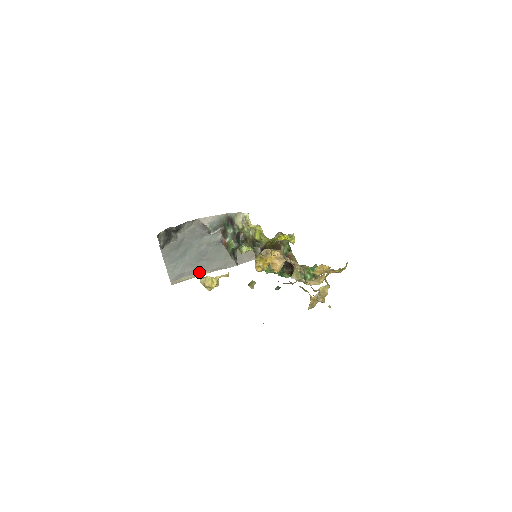
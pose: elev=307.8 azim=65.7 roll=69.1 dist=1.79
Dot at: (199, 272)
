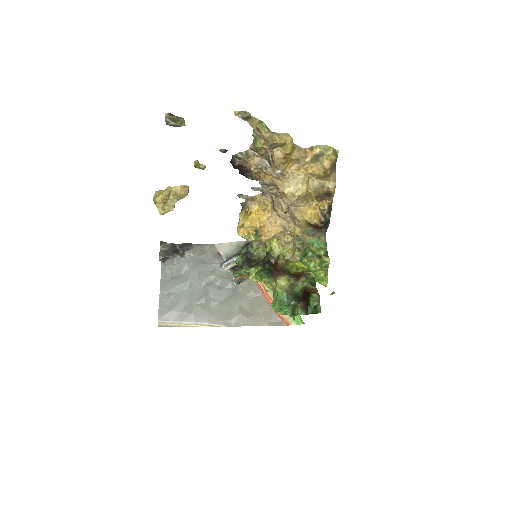
Dot at: (197, 320)
